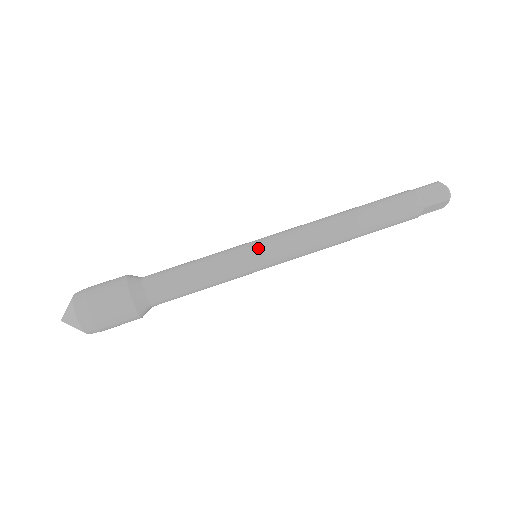
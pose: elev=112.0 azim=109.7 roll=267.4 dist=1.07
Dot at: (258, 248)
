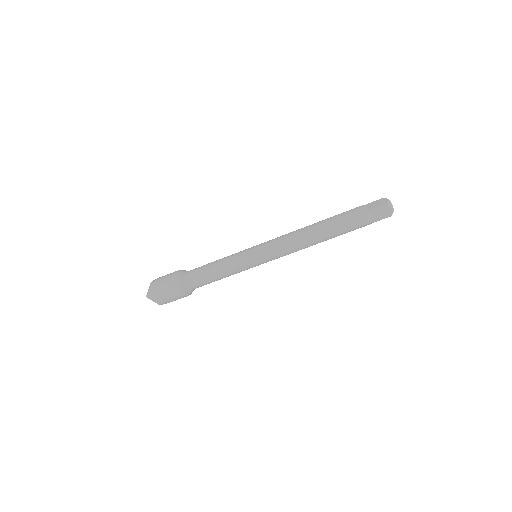
Dot at: (258, 261)
